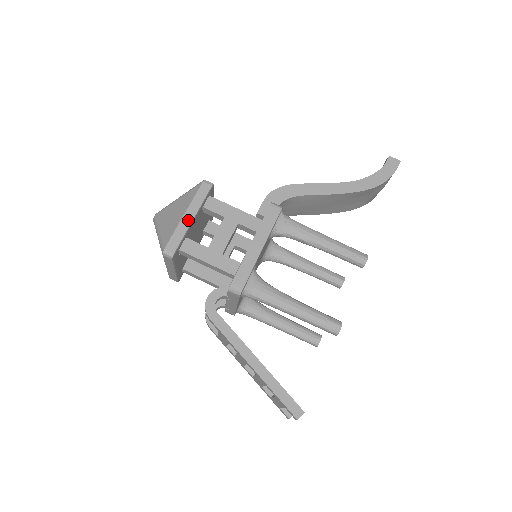
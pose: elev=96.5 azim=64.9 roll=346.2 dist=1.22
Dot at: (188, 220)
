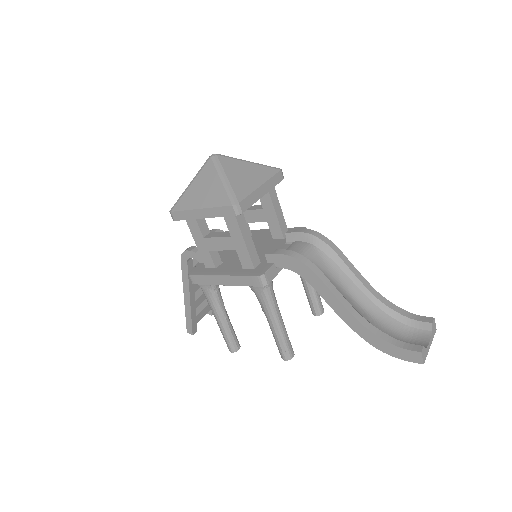
Dot at: (199, 215)
